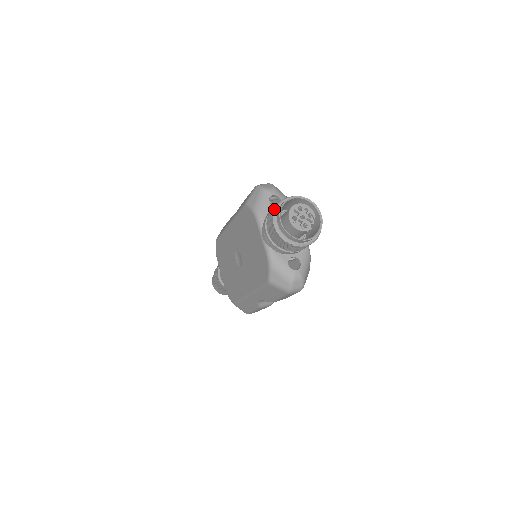
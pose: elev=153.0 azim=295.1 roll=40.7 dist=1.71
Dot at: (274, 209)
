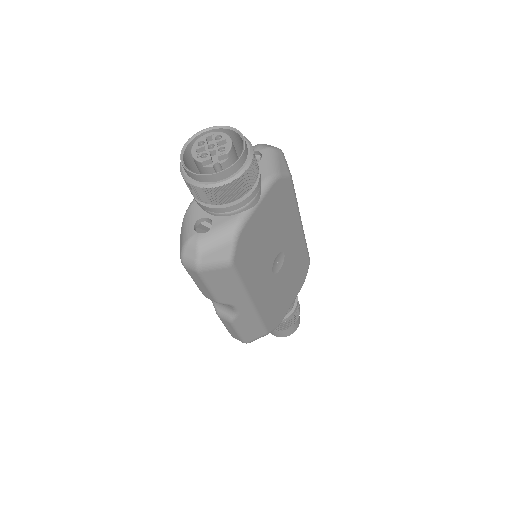
Dot at: occluded
